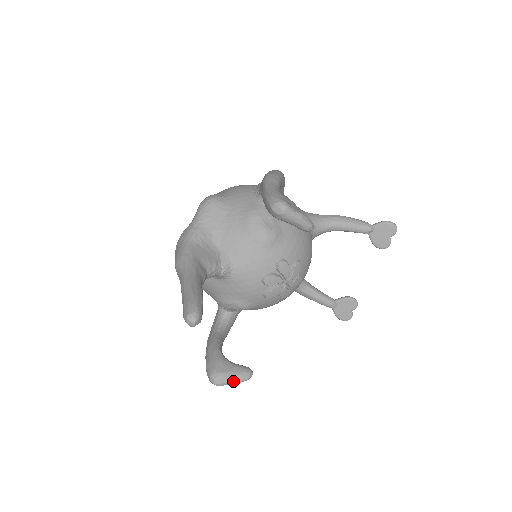
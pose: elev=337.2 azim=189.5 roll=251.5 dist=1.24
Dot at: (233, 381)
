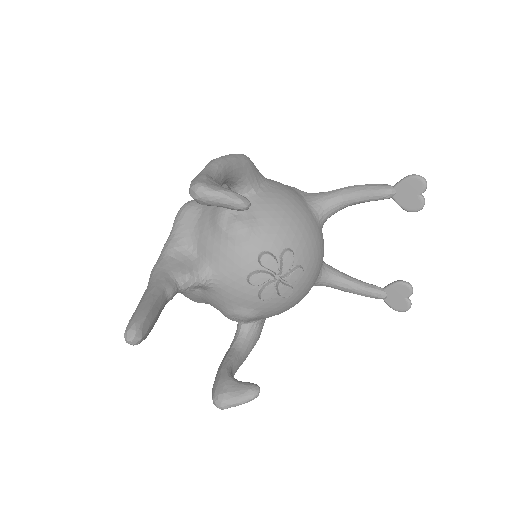
Dot at: (236, 402)
